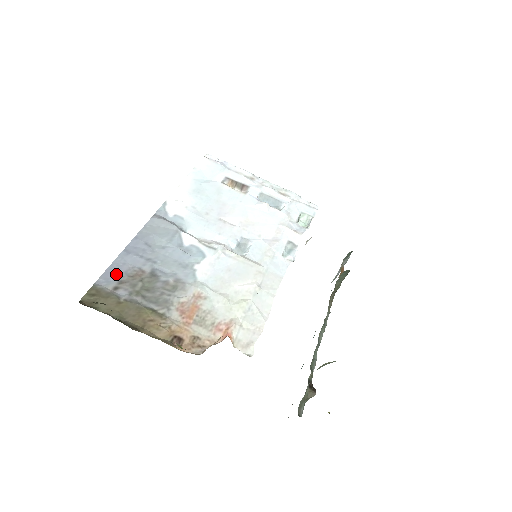
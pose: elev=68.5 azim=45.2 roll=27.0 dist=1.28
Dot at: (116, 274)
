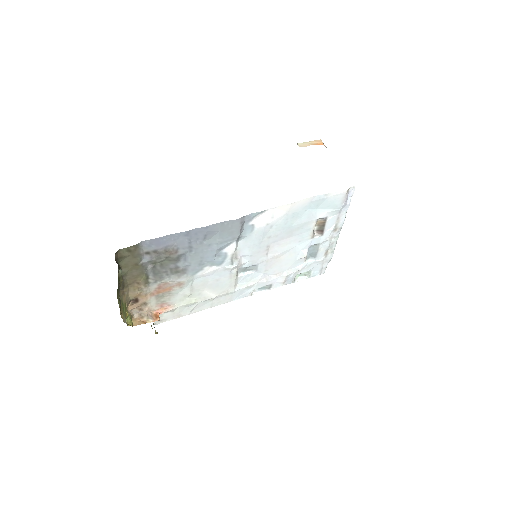
Dot at: (160, 244)
